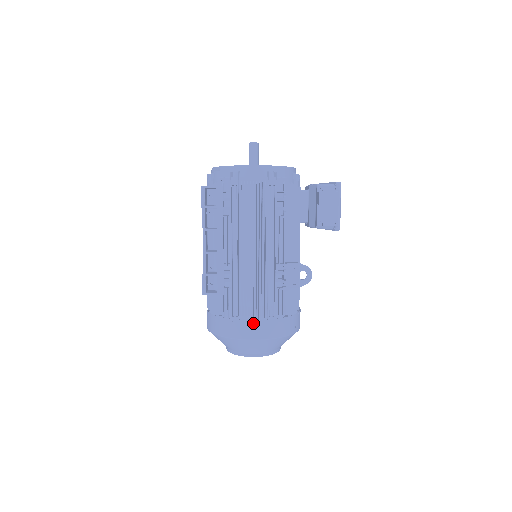
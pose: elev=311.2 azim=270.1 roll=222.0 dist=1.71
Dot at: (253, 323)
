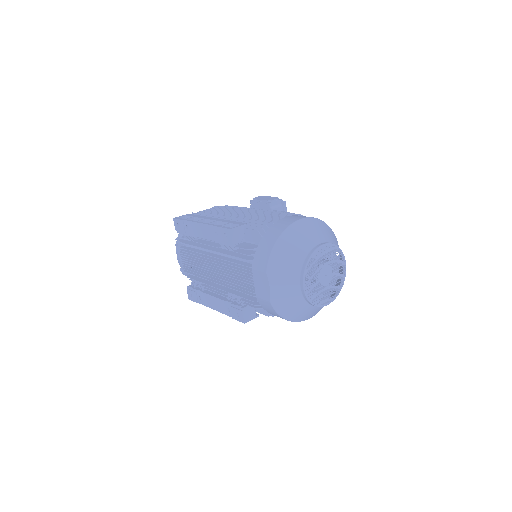
Dot at: (288, 217)
